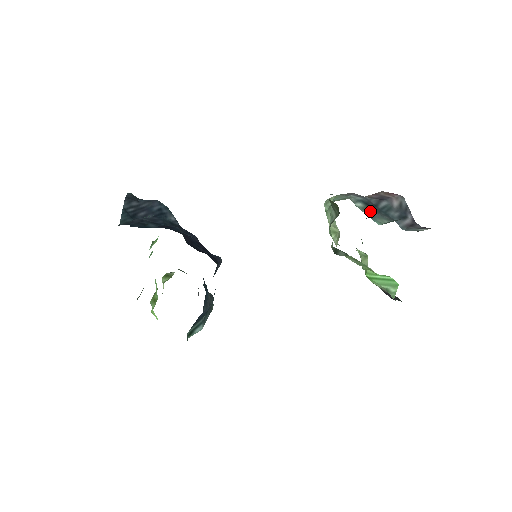
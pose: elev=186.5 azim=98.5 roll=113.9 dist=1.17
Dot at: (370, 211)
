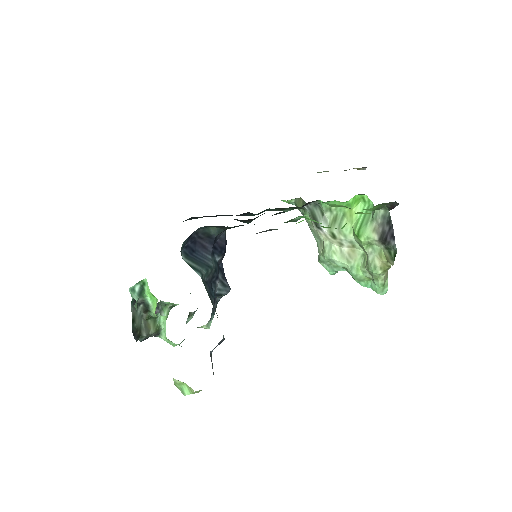
Dot at: occluded
